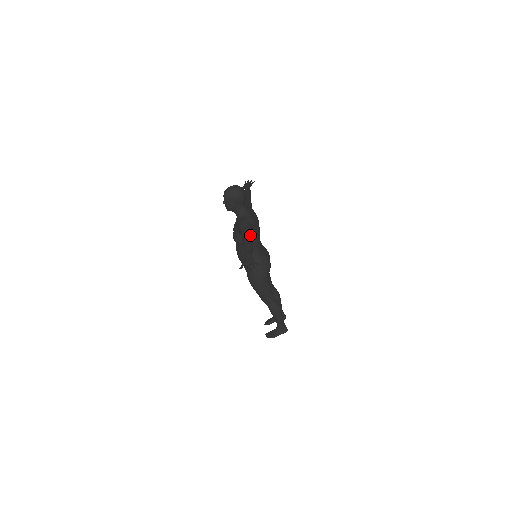
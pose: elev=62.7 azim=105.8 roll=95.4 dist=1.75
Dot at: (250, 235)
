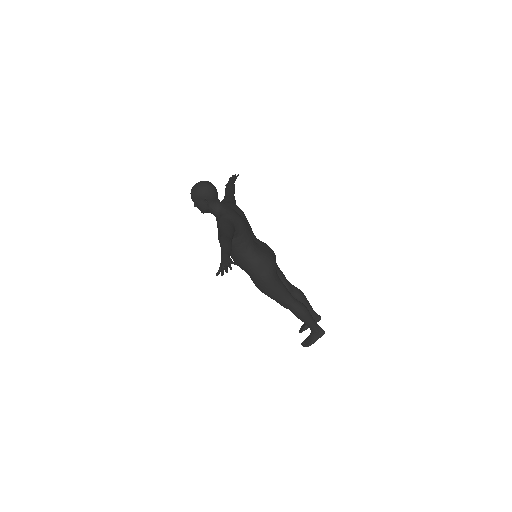
Dot at: (228, 232)
